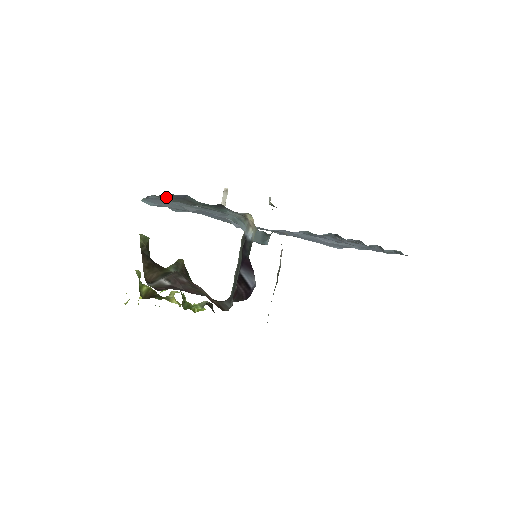
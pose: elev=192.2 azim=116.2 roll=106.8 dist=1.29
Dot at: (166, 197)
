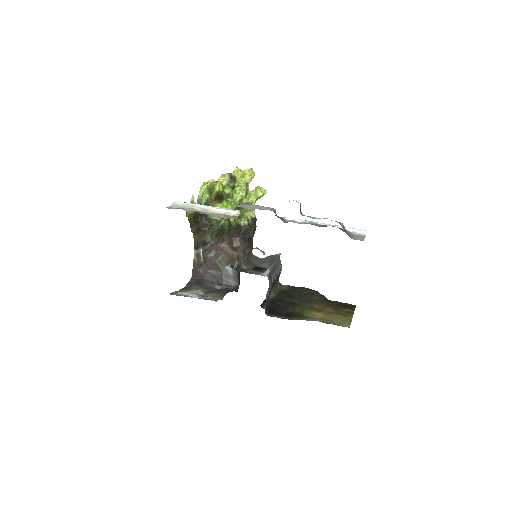
Dot at: occluded
